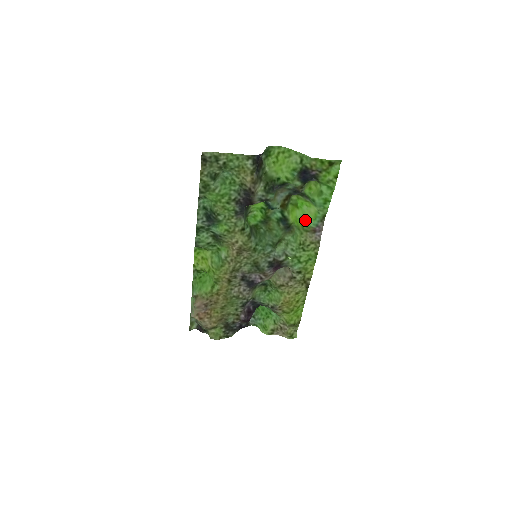
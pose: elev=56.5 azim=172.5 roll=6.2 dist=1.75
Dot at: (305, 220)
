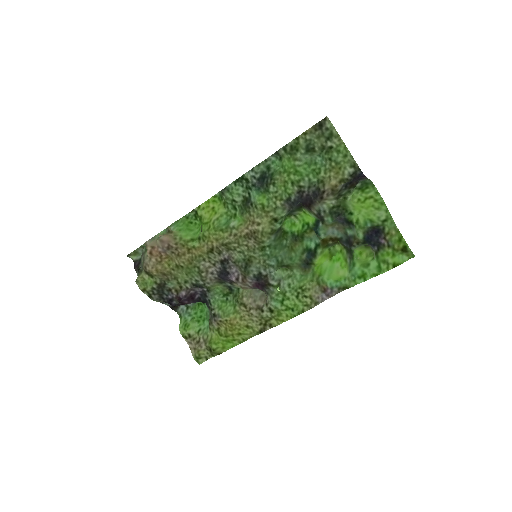
Dot at: (327, 273)
